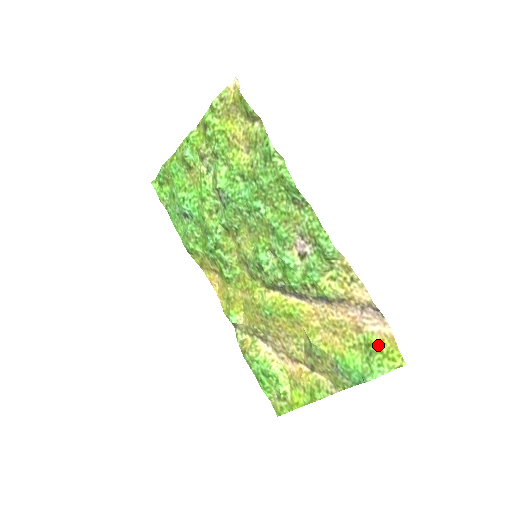
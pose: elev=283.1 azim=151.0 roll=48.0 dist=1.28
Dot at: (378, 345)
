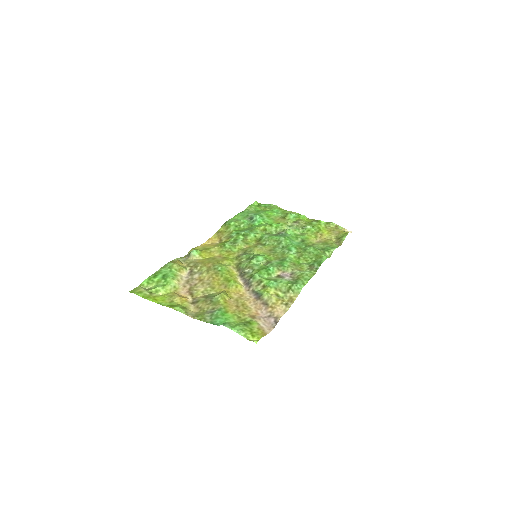
Dot at: (254, 327)
